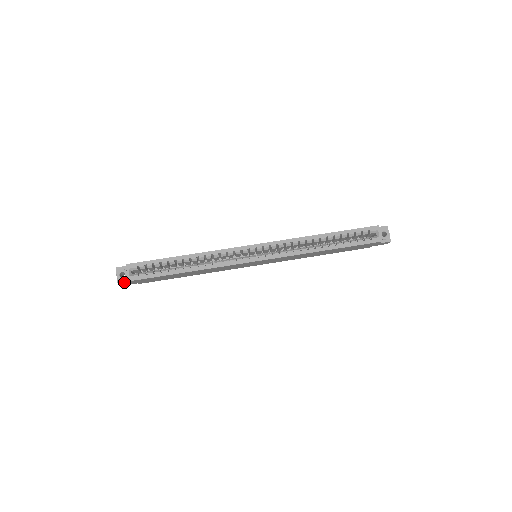
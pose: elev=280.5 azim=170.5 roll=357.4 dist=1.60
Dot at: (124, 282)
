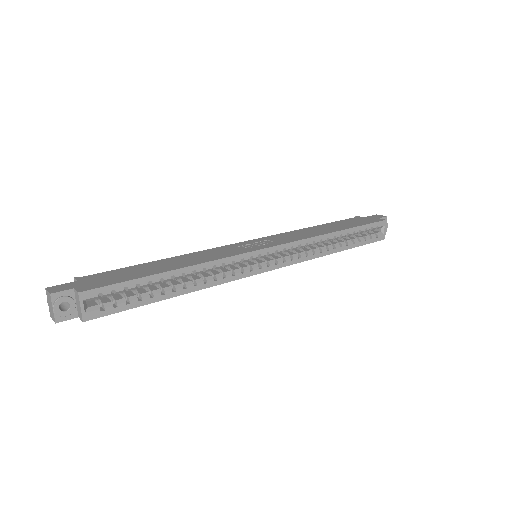
Dot at: (67, 318)
